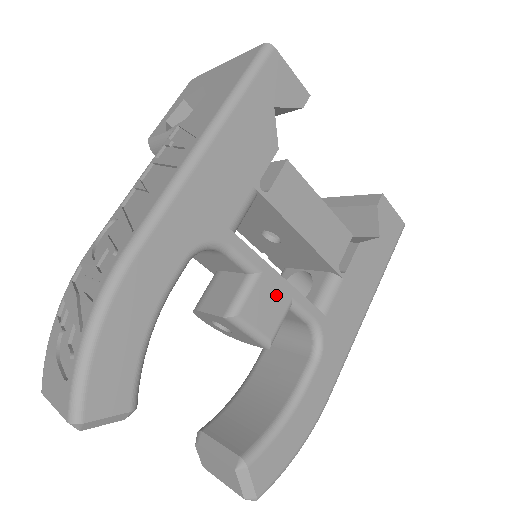
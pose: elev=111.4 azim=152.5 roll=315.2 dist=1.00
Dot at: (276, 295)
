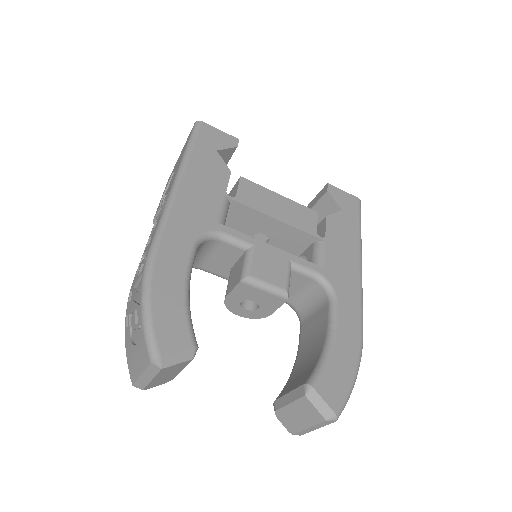
Dot at: (274, 259)
